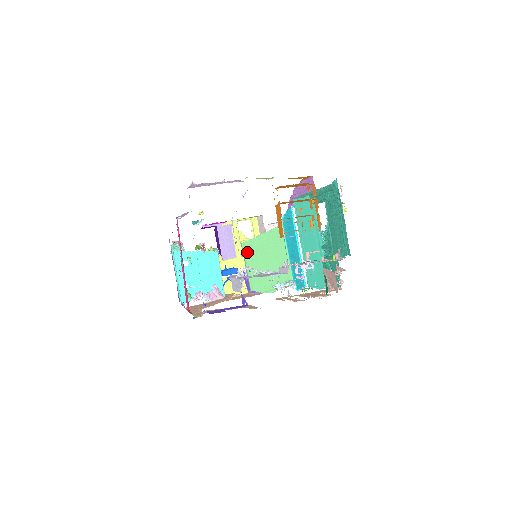
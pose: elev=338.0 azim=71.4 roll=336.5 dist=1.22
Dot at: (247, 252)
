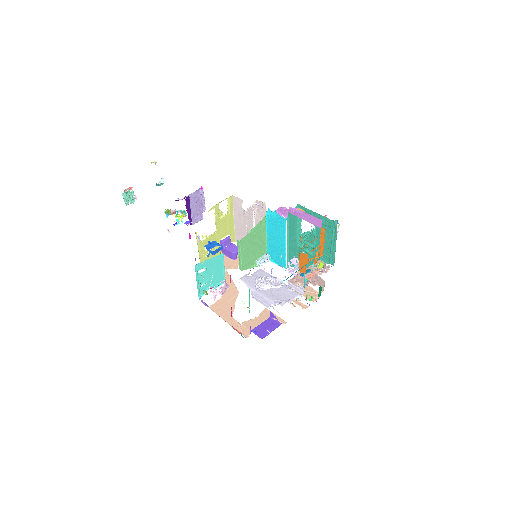
Dot at: (242, 246)
